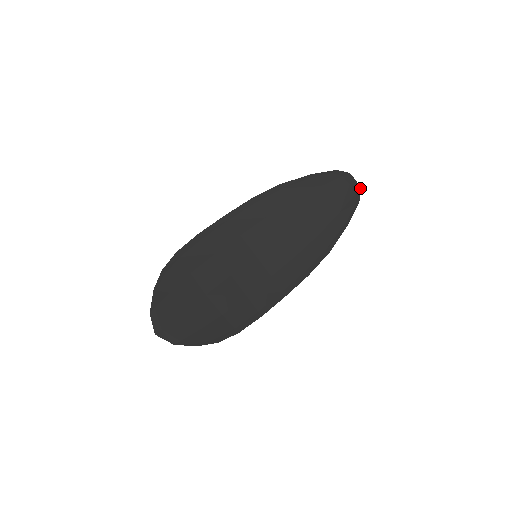
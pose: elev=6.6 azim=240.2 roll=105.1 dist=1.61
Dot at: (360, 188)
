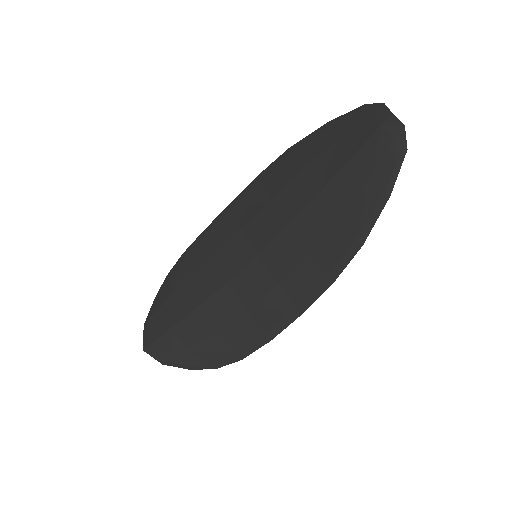
Dot at: (404, 126)
